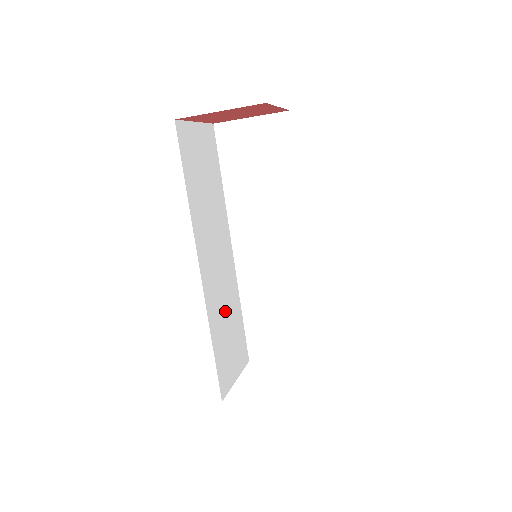
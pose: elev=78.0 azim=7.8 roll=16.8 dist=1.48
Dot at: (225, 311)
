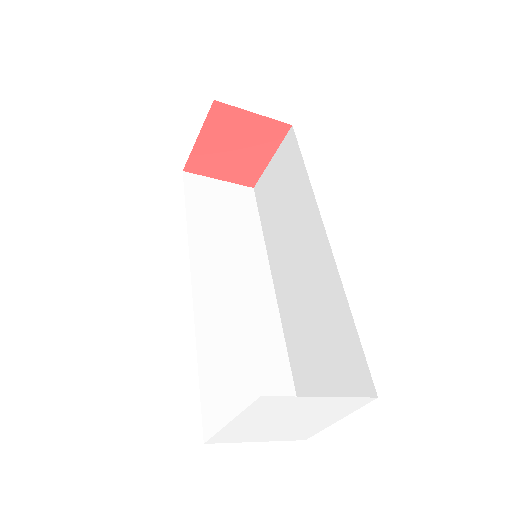
Dot at: occluded
